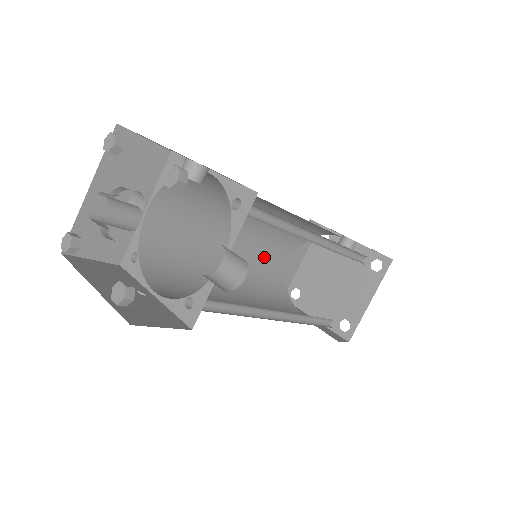
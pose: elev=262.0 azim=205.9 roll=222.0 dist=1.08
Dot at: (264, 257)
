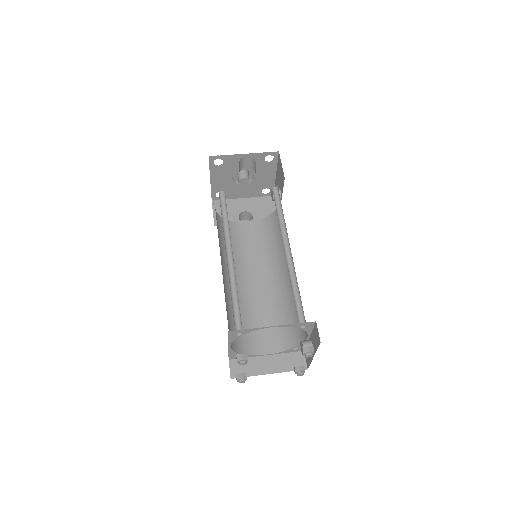
Dot at: (256, 320)
